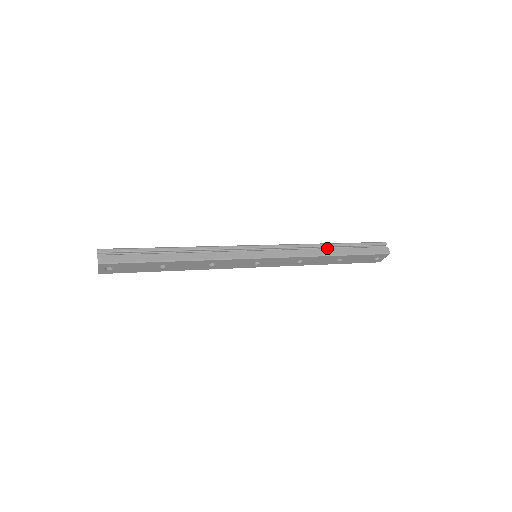
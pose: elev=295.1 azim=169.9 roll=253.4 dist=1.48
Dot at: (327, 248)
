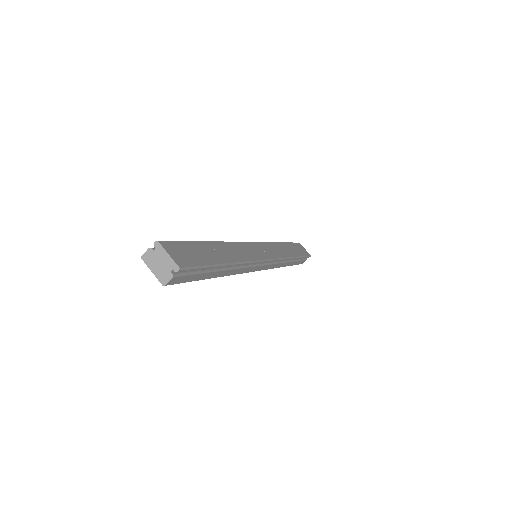
Dot at: (290, 261)
